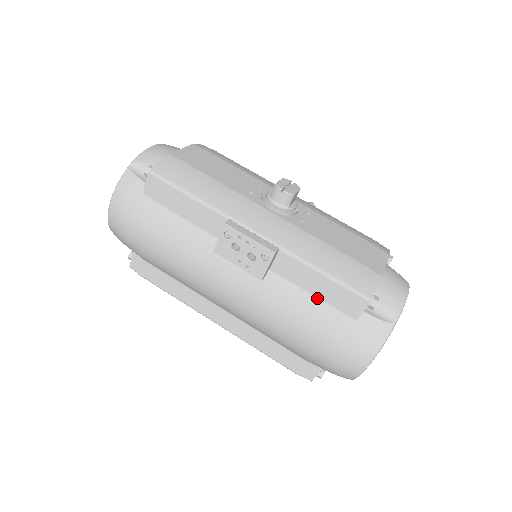
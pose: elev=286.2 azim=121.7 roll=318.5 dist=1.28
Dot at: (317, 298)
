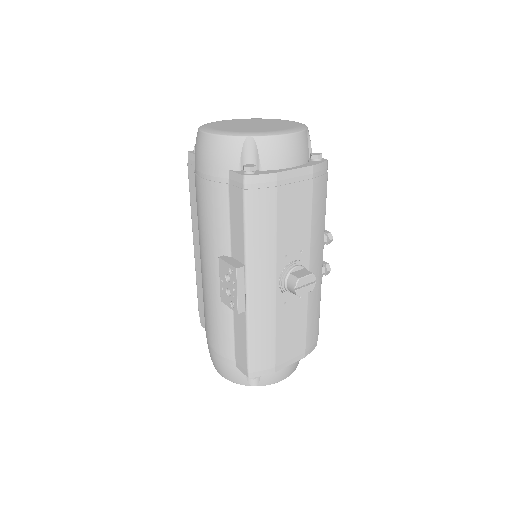
Dot at: (234, 339)
